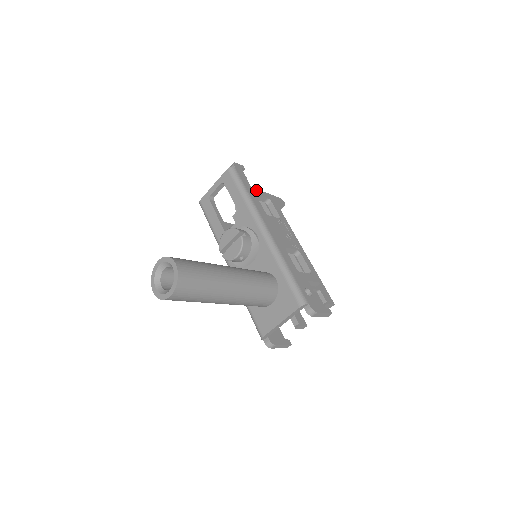
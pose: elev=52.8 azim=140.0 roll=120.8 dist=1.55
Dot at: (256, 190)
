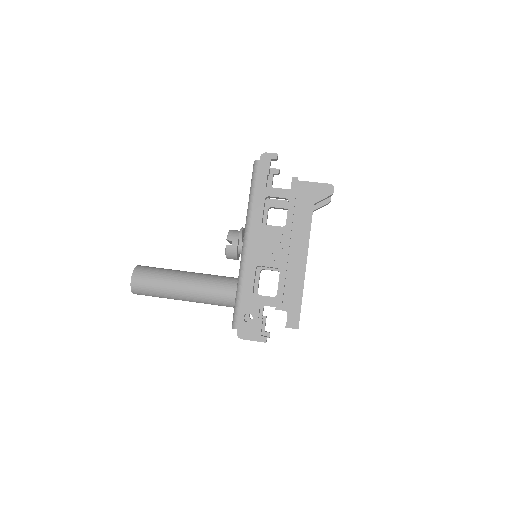
Dot at: (272, 190)
